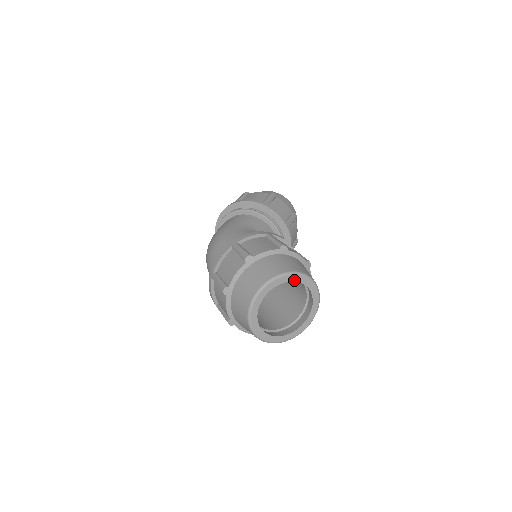
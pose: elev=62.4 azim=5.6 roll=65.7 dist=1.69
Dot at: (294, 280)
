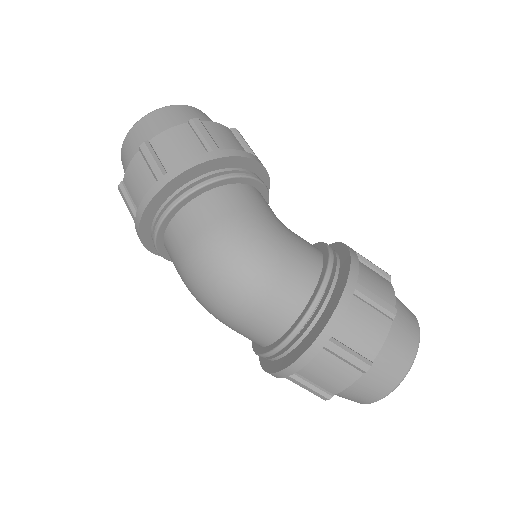
Dot at: occluded
